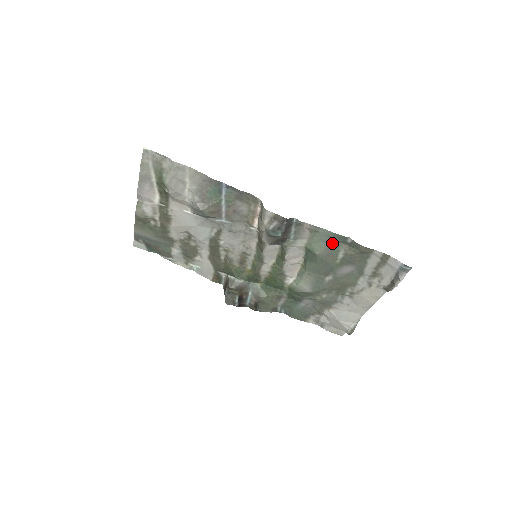
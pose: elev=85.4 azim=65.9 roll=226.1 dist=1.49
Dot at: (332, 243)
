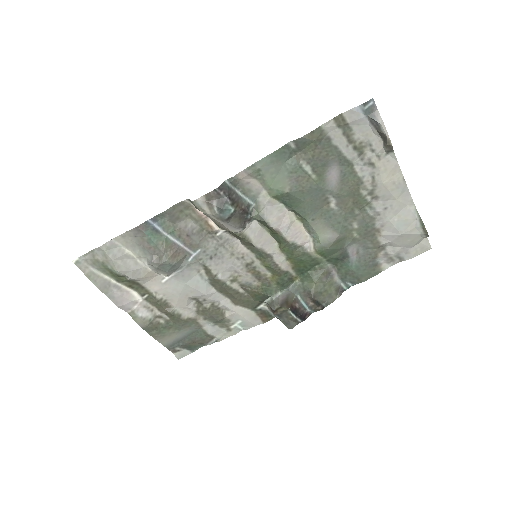
Dot at: (285, 166)
